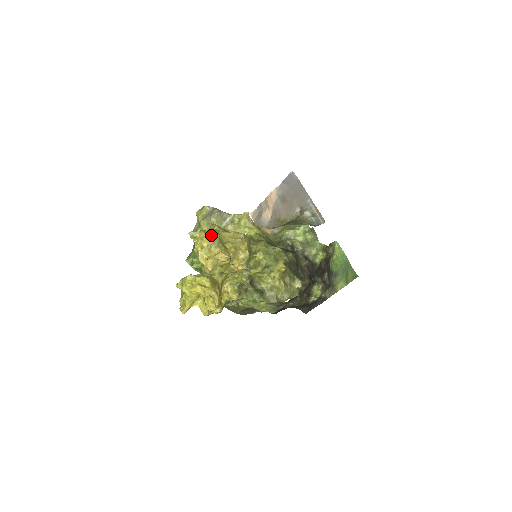
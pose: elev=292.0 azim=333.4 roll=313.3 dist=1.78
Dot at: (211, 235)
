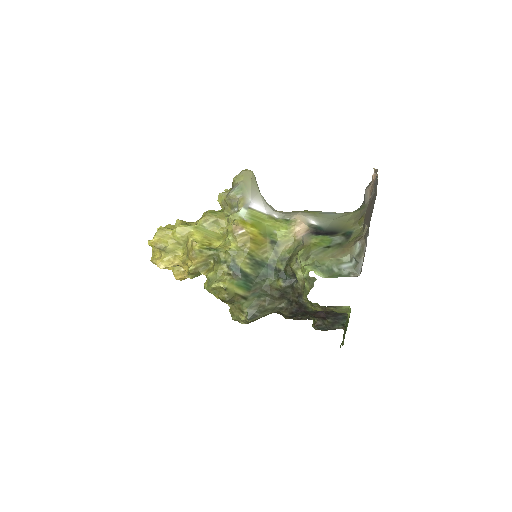
Dot at: (156, 242)
